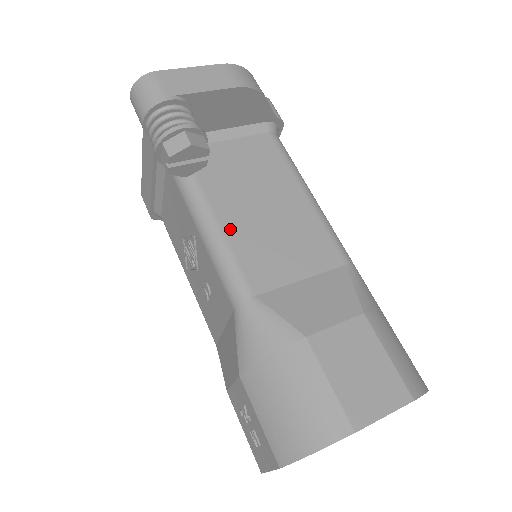
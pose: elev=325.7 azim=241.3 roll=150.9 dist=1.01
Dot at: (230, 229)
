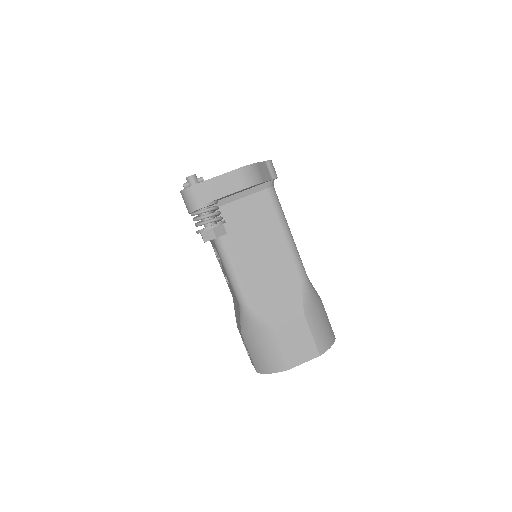
Dot at: (238, 264)
